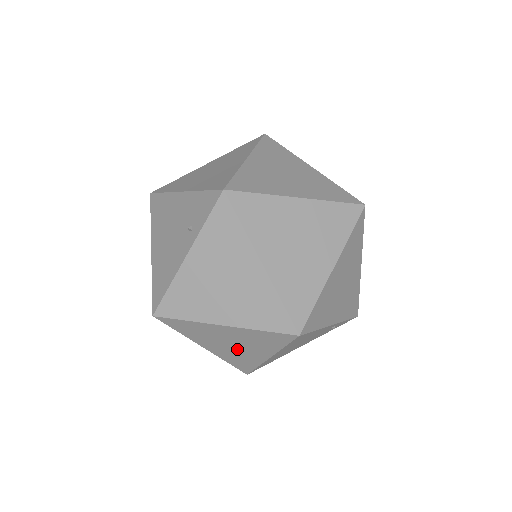
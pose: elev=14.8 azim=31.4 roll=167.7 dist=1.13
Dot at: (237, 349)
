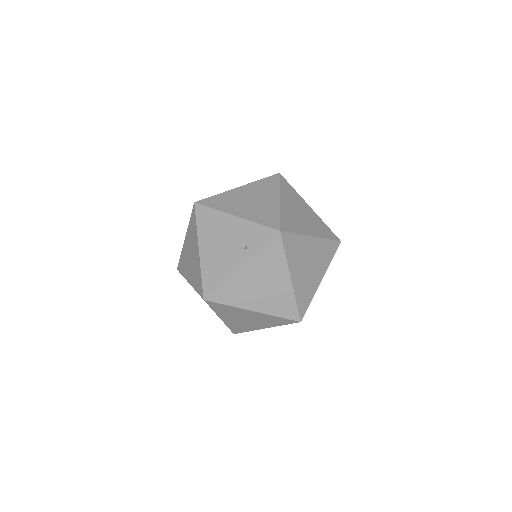
Dot at: (246, 322)
